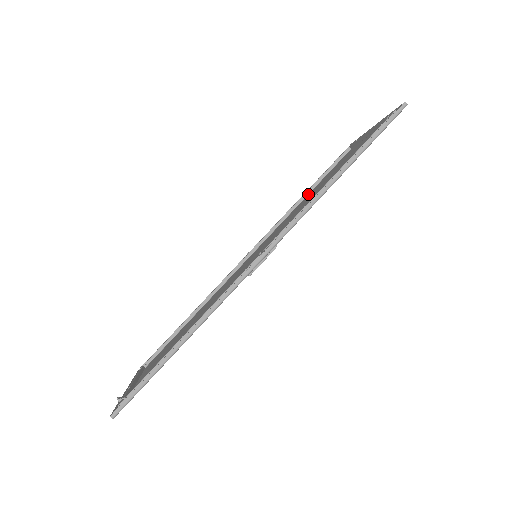
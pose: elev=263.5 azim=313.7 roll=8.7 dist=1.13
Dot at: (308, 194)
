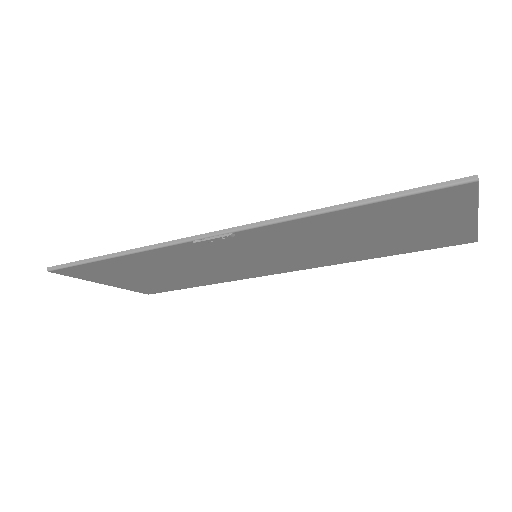
Dot at: (378, 253)
